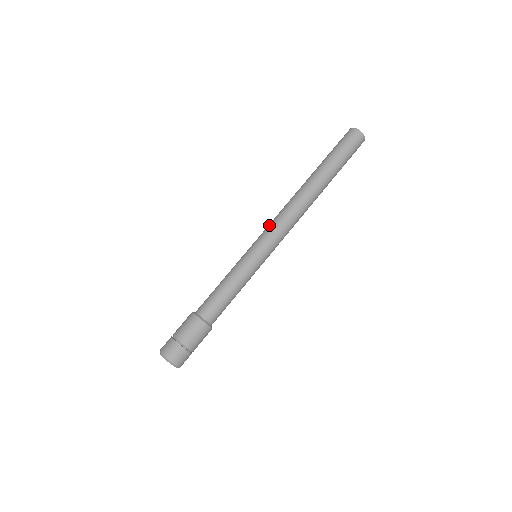
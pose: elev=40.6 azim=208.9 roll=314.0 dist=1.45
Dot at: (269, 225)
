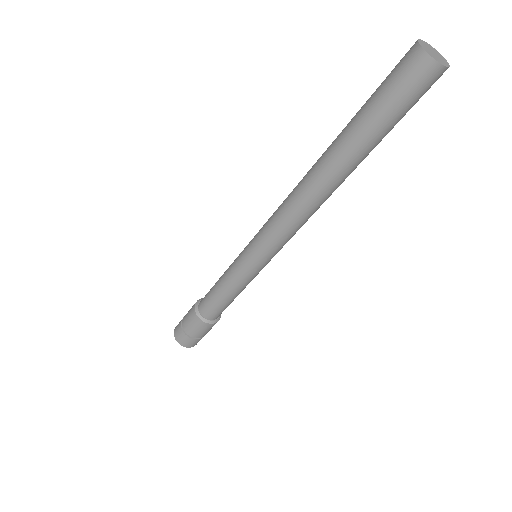
Dot at: (266, 223)
